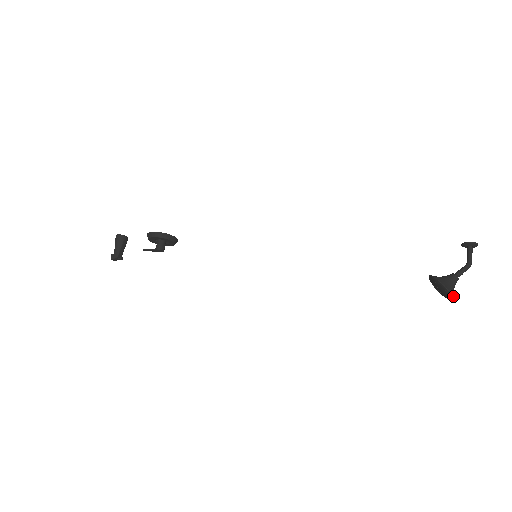
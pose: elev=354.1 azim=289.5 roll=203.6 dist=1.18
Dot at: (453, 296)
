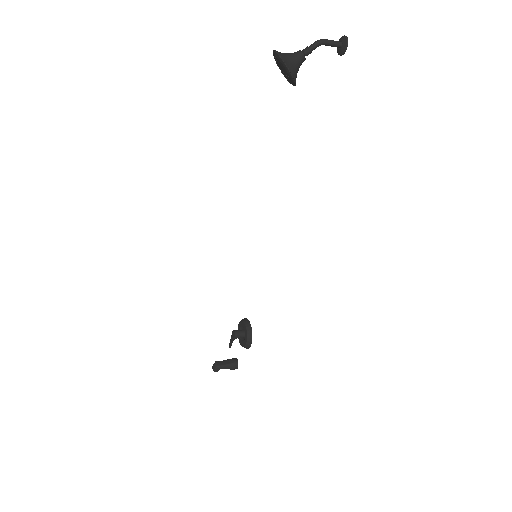
Dot at: (275, 51)
